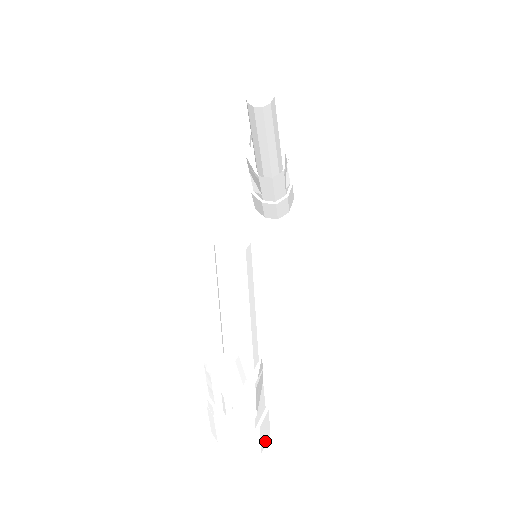
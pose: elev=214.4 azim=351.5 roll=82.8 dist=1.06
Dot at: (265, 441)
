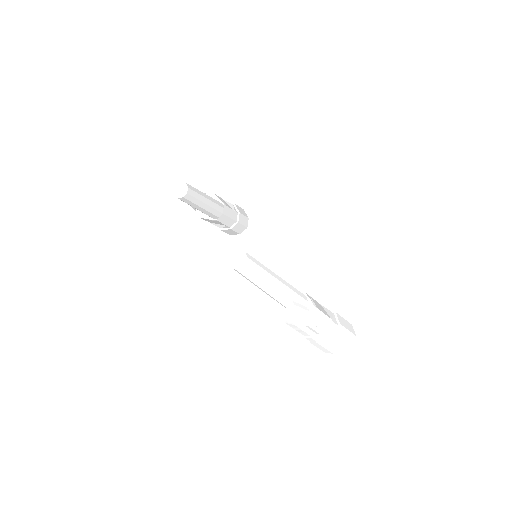
Dot at: (352, 329)
